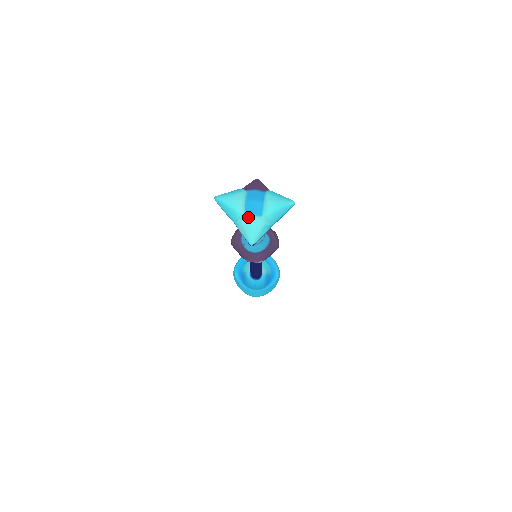
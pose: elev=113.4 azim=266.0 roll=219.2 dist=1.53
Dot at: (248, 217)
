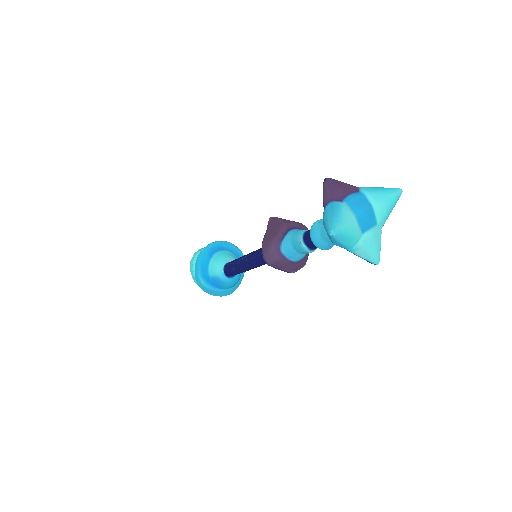
Dot at: (367, 234)
